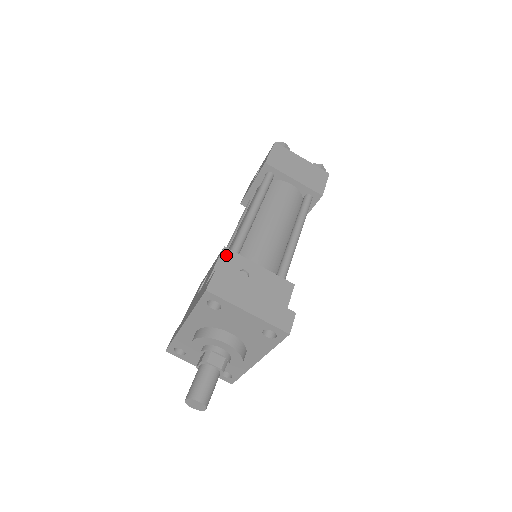
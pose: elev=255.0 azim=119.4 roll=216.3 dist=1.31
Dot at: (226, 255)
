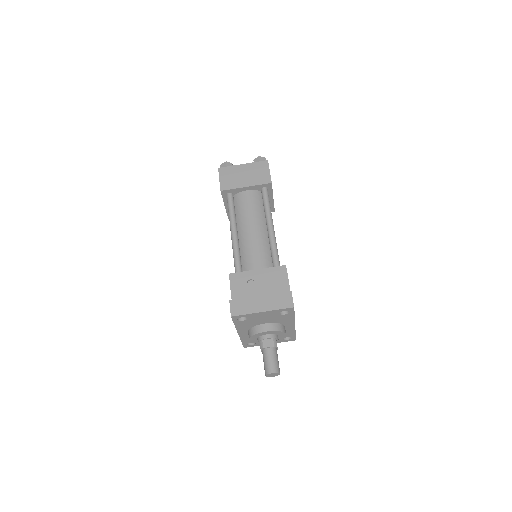
Dot at: (233, 279)
